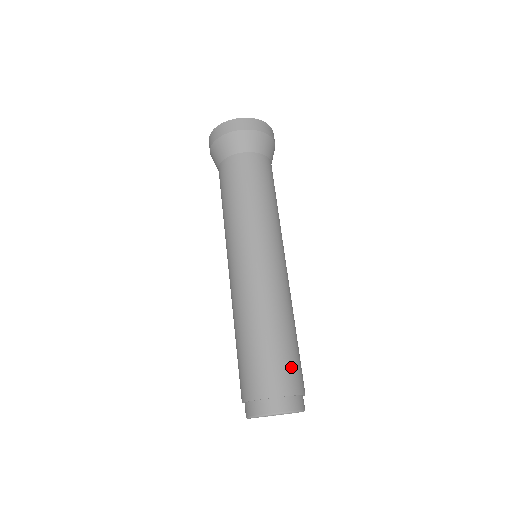
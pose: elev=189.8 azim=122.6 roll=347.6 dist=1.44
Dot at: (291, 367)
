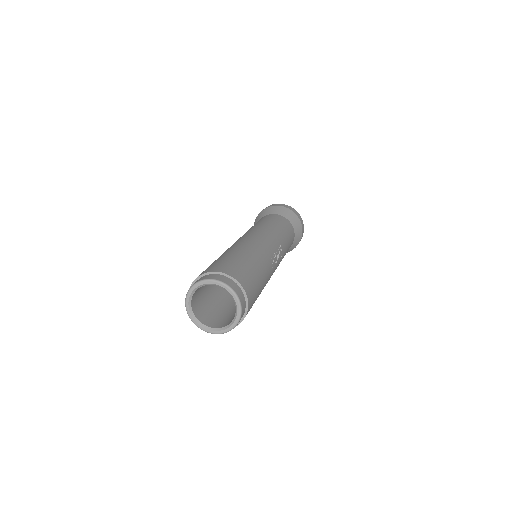
Dot at: (216, 264)
